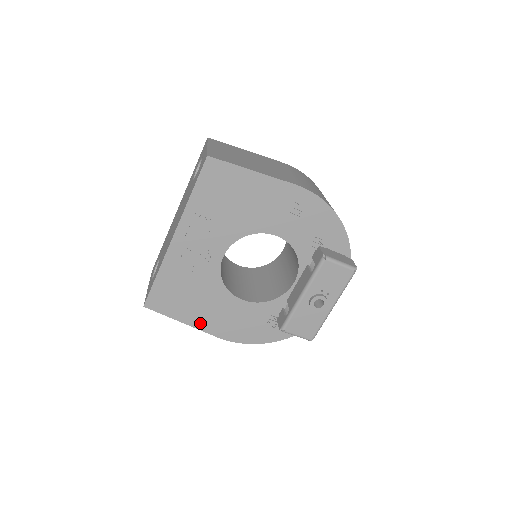
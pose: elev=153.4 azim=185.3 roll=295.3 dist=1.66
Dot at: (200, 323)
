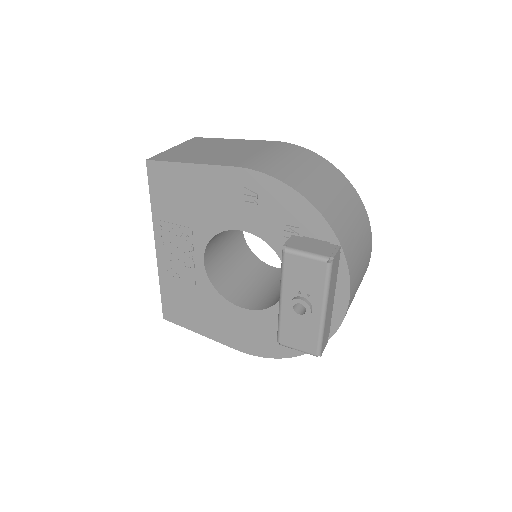
Dot at: (215, 334)
